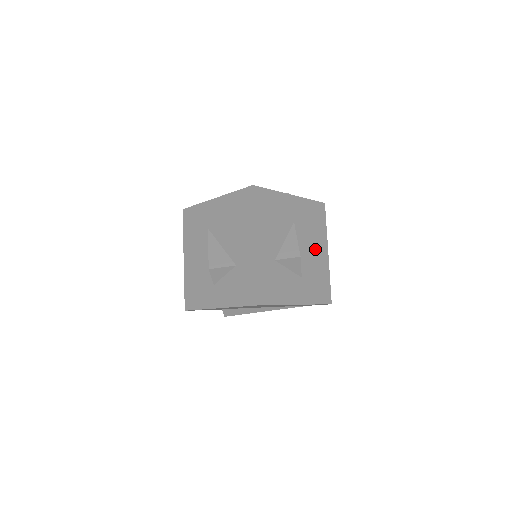
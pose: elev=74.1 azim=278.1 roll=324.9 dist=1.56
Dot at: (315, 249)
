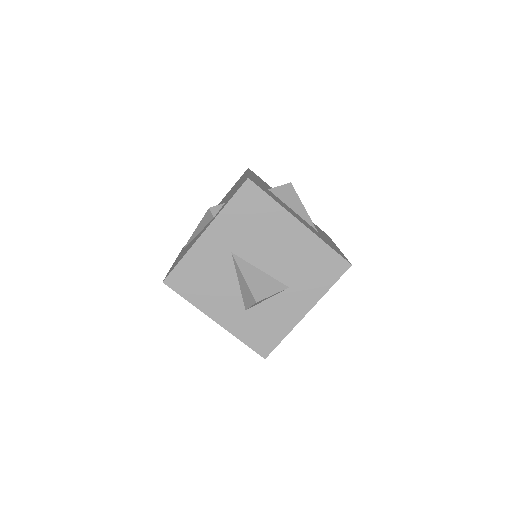
Dot at: (281, 242)
